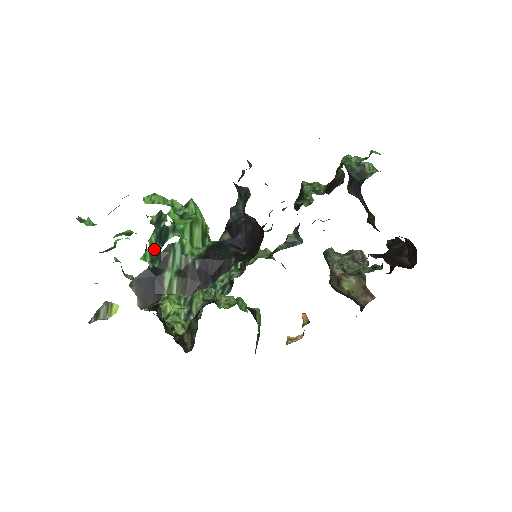
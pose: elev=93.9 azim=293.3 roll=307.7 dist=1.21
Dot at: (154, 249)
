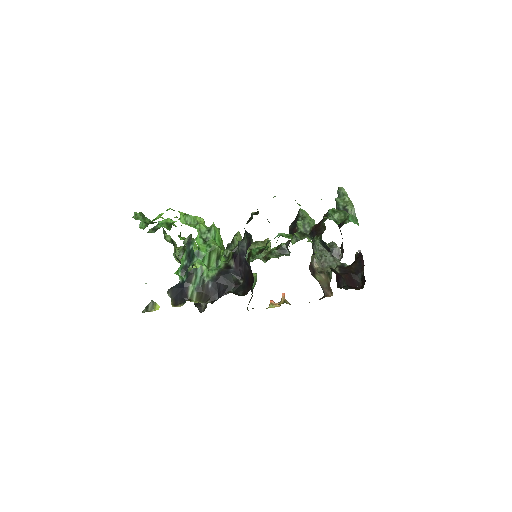
Dot at: (184, 265)
